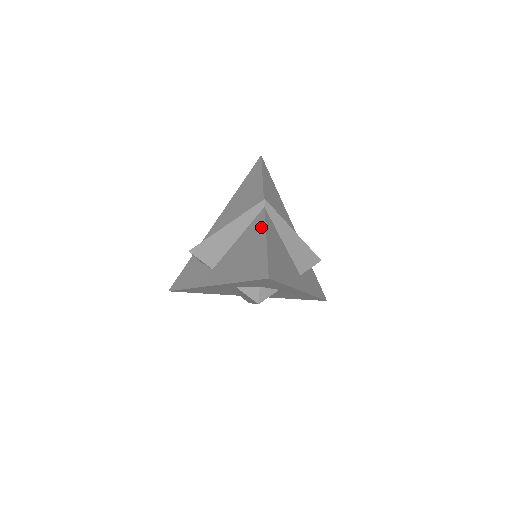
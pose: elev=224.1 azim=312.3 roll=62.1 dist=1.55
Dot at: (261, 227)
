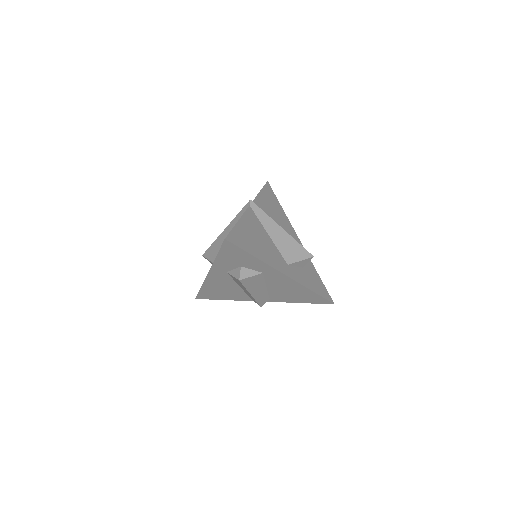
Dot at: occluded
